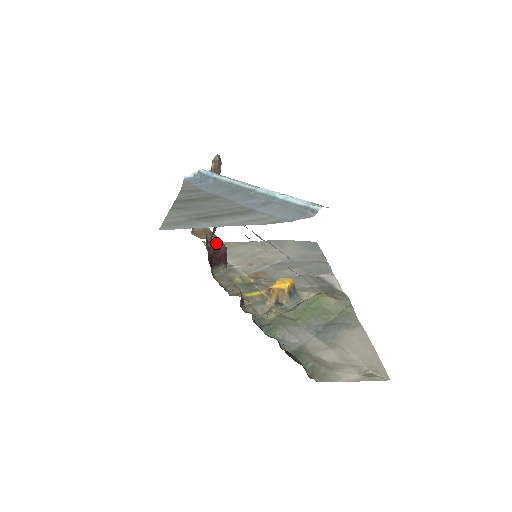
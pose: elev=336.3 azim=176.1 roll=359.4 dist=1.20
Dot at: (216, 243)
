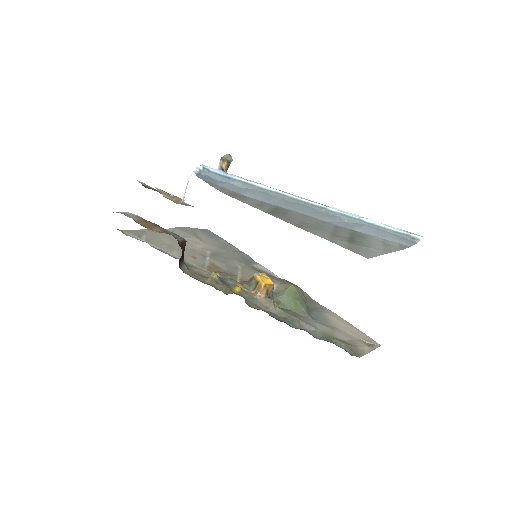
Dot at: (179, 238)
